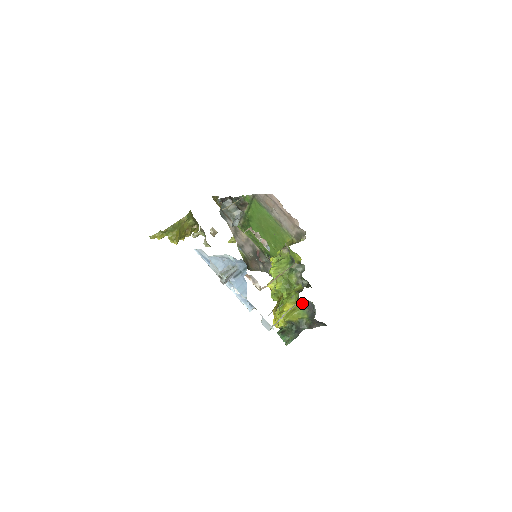
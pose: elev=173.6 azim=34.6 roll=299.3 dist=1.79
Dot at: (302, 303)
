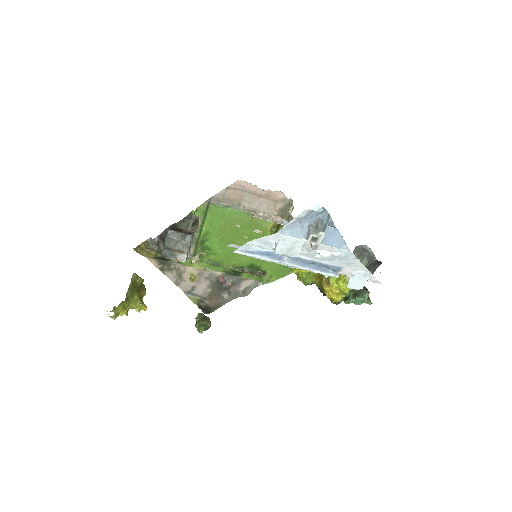
Dot at: occluded
